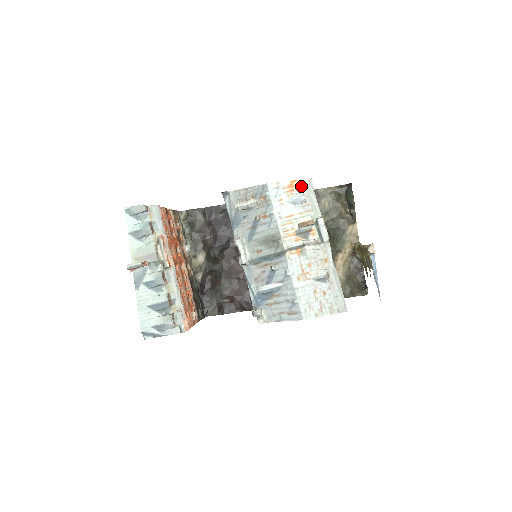
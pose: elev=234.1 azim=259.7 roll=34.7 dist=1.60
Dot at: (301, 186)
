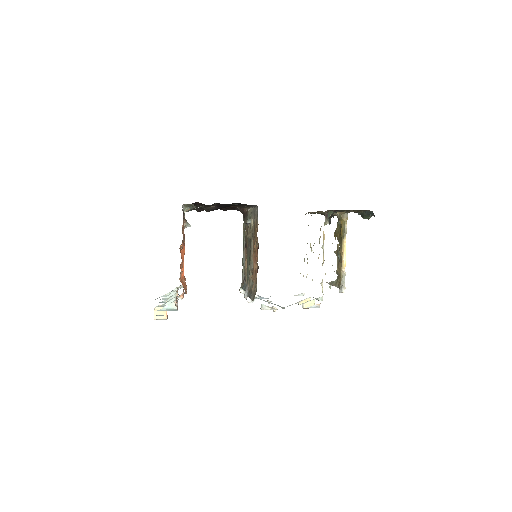
Dot at: occluded
